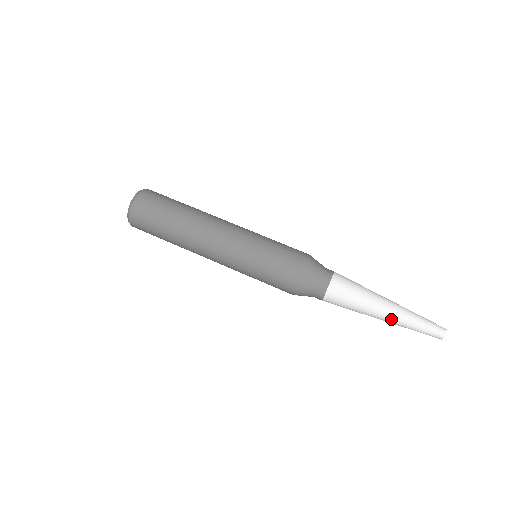
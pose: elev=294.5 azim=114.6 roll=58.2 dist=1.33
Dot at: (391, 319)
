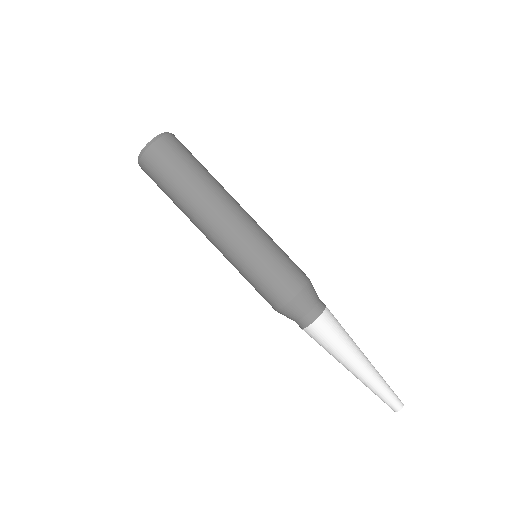
Dot at: (355, 376)
